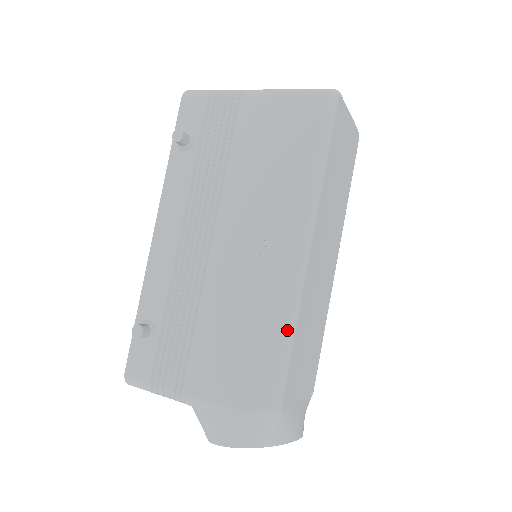
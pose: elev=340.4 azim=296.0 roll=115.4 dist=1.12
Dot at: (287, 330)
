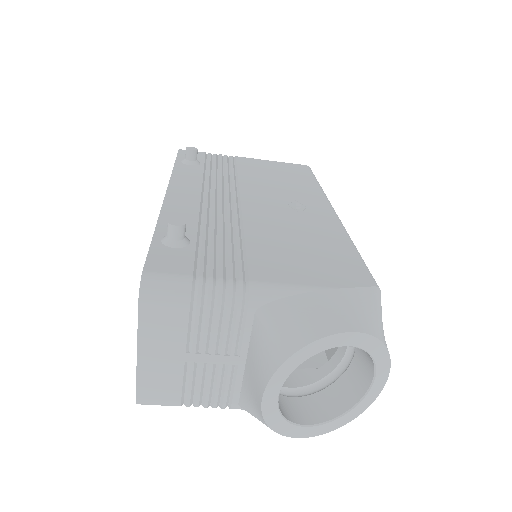
Dot at: (351, 241)
